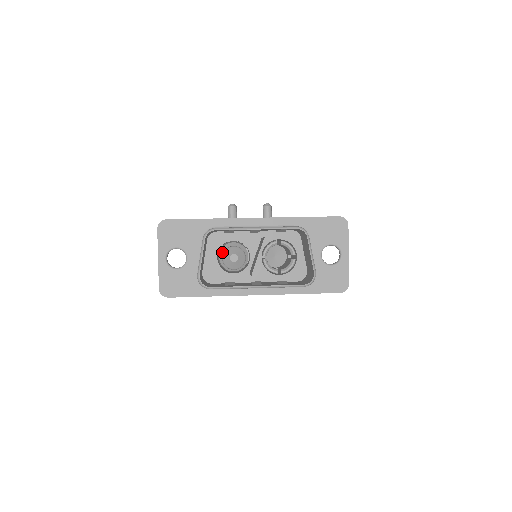
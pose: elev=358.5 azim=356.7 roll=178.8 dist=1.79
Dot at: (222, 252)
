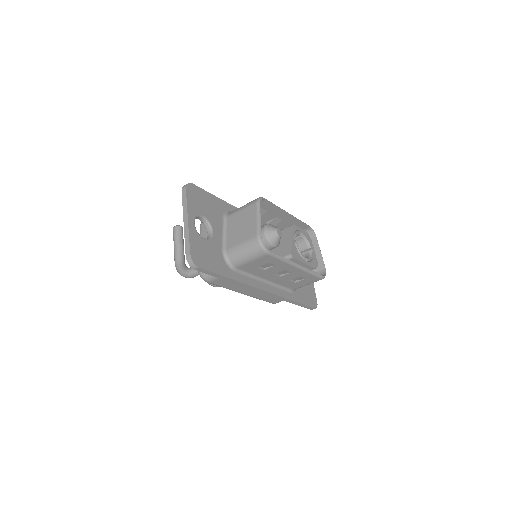
Dot at: occluded
